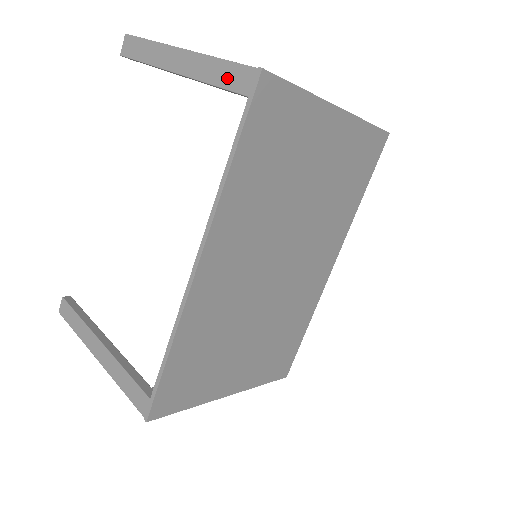
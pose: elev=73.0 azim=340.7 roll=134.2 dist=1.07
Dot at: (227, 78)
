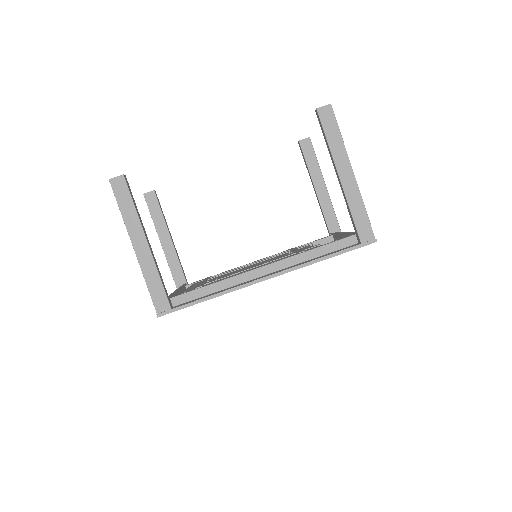
Dot at: (360, 221)
